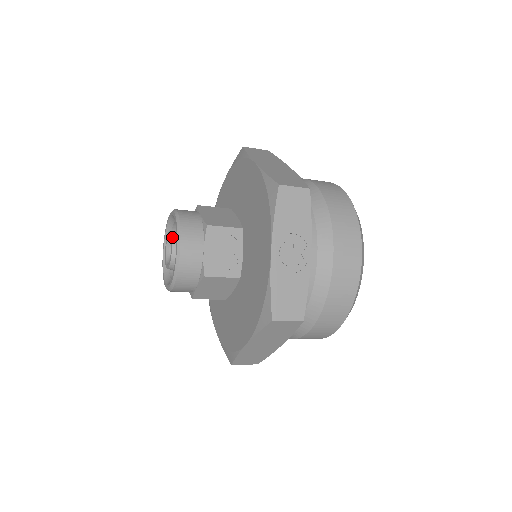
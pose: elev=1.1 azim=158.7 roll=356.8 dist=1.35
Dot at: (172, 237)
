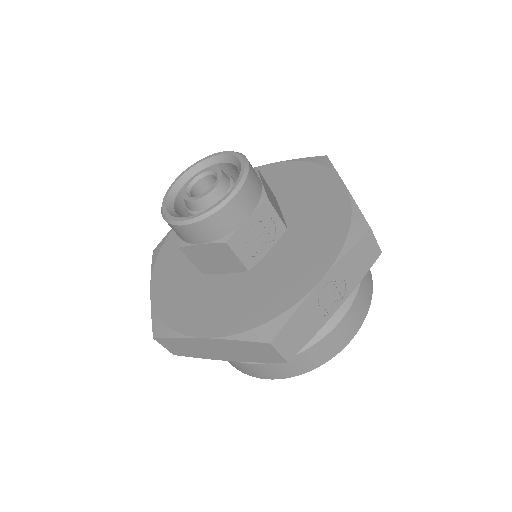
Dot at: (222, 177)
